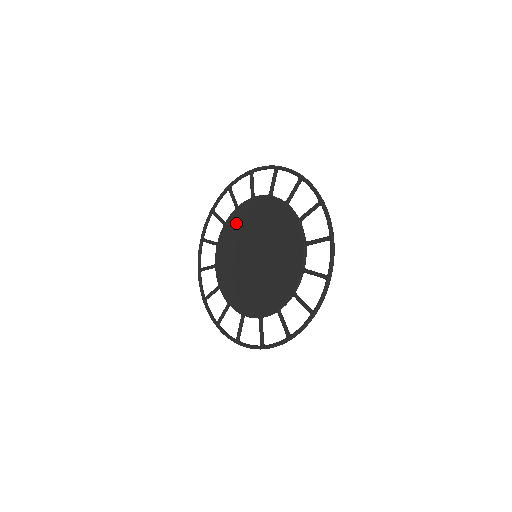
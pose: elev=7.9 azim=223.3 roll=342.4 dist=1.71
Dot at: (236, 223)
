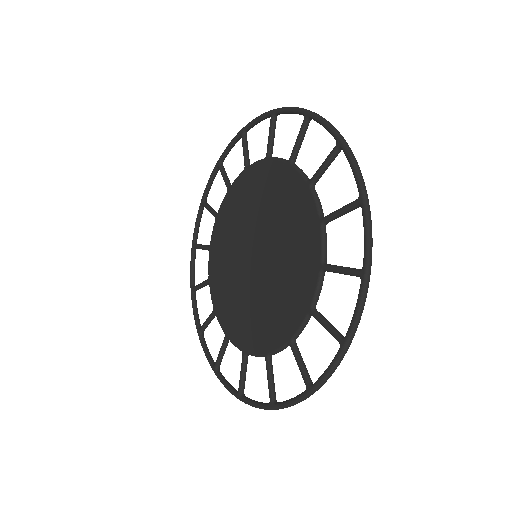
Dot at: (229, 212)
